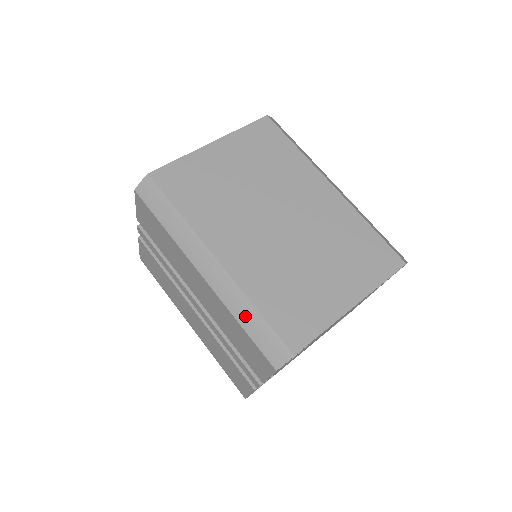
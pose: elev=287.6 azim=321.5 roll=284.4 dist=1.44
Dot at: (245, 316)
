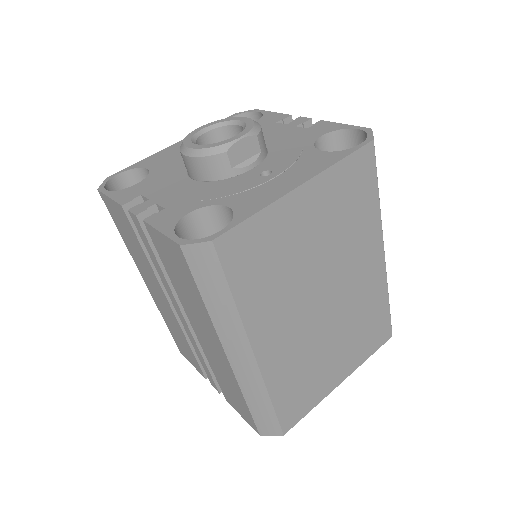
Dot at: (256, 401)
